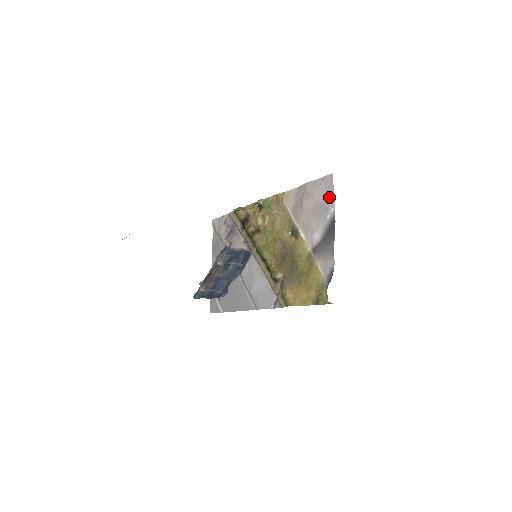
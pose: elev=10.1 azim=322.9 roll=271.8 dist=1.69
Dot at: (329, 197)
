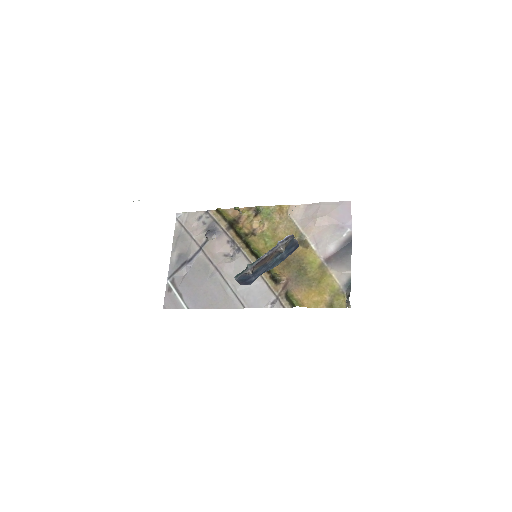
Dot at: (346, 219)
